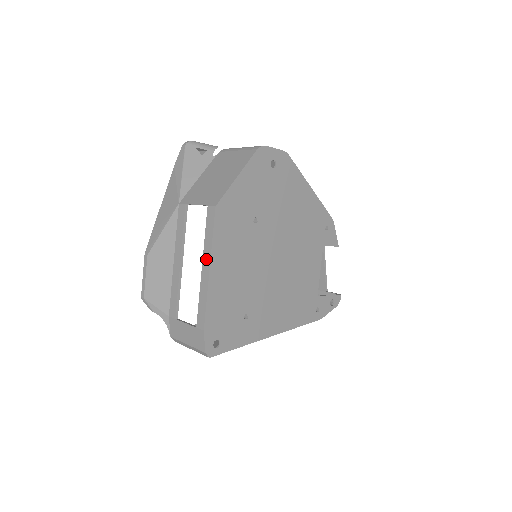
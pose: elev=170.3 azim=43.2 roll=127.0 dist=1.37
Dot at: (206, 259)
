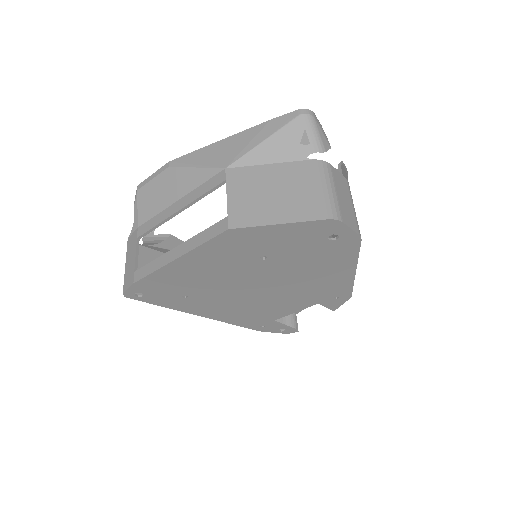
Dot at: (183, 248)
